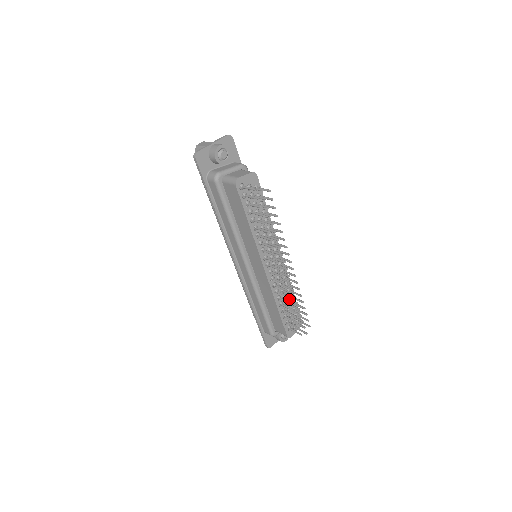
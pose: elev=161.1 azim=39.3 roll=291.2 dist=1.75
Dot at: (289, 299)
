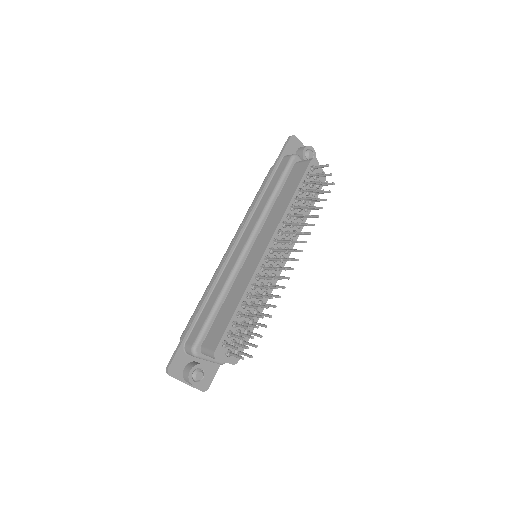
Dot at: (259, 304)
